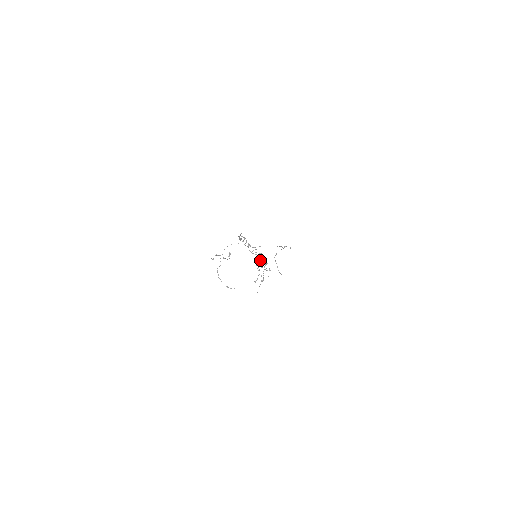
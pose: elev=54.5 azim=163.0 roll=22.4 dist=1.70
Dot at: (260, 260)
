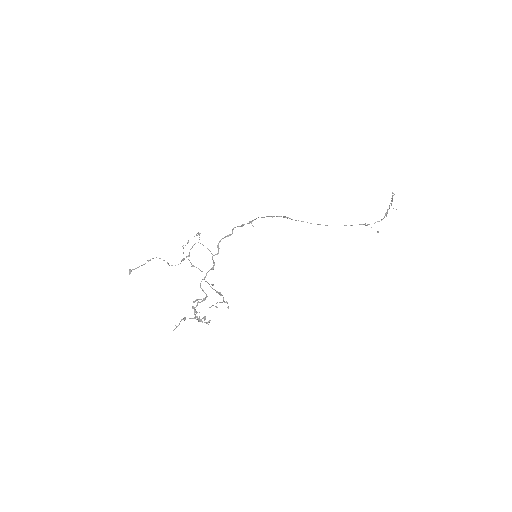
Dot at: (183, 319)
